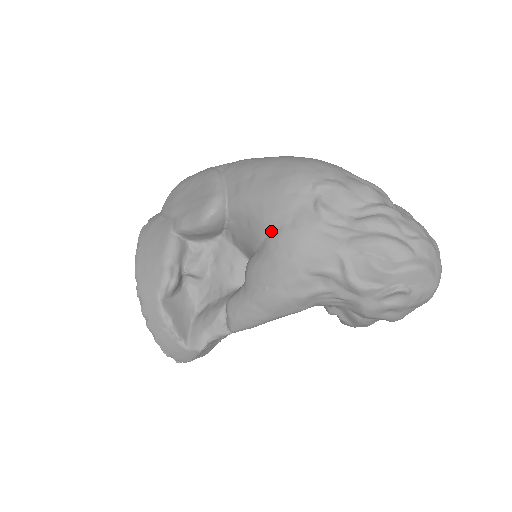
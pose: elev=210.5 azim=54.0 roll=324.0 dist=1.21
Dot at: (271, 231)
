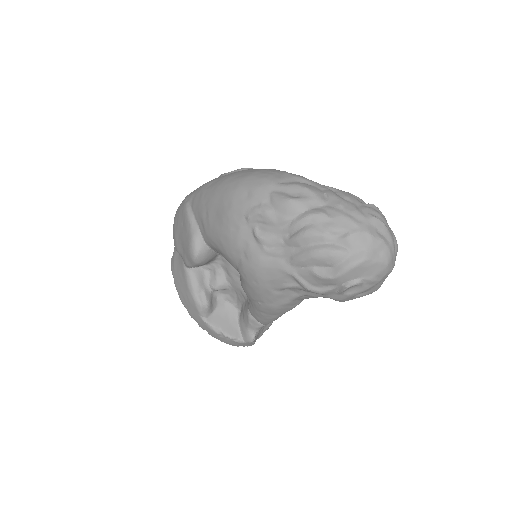
Dot at: (236, 264)
